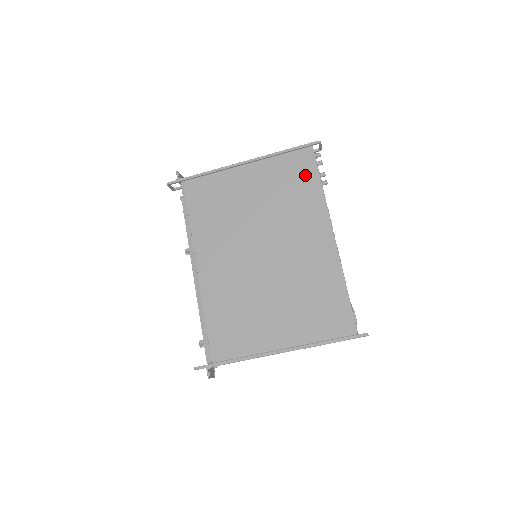
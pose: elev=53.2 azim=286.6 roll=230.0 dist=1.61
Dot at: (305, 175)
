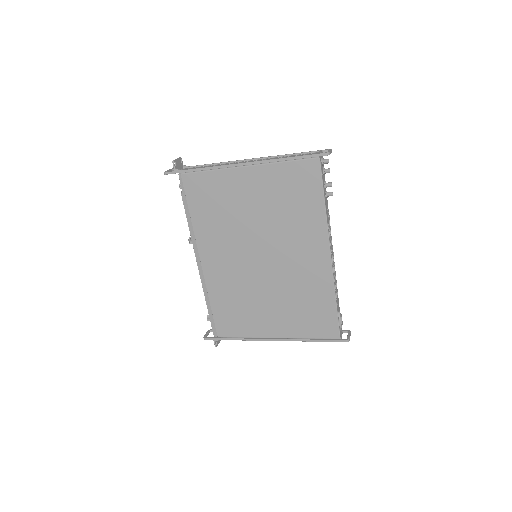
Dot at: (308, 190)
